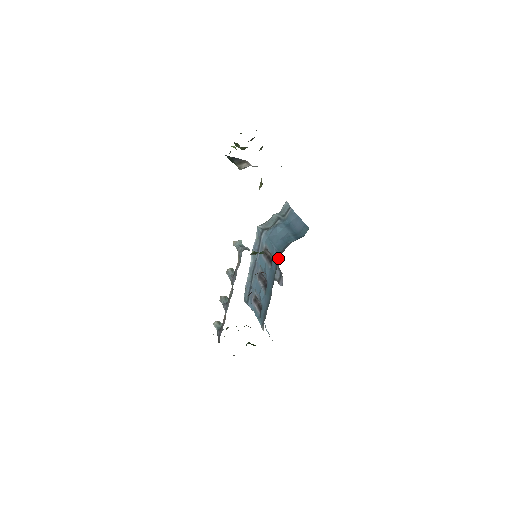
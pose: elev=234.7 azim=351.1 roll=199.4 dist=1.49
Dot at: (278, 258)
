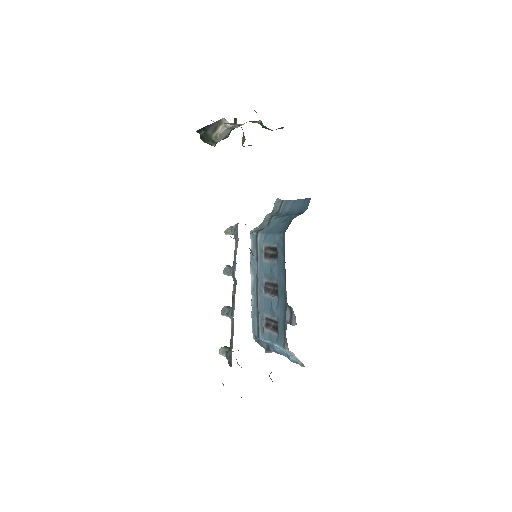
Dot at: (283, 239)
